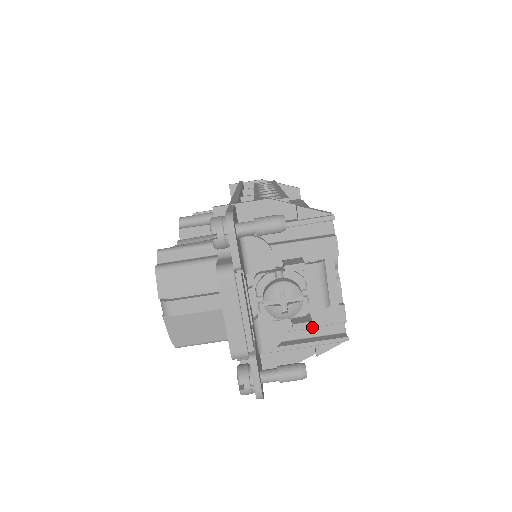
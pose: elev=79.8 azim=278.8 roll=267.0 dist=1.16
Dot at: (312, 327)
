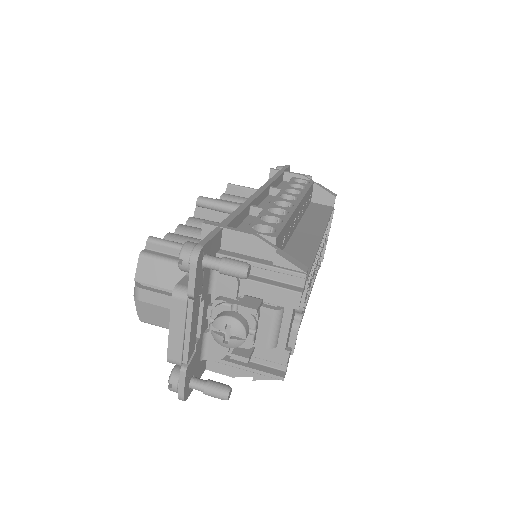
Dot at: occluded
